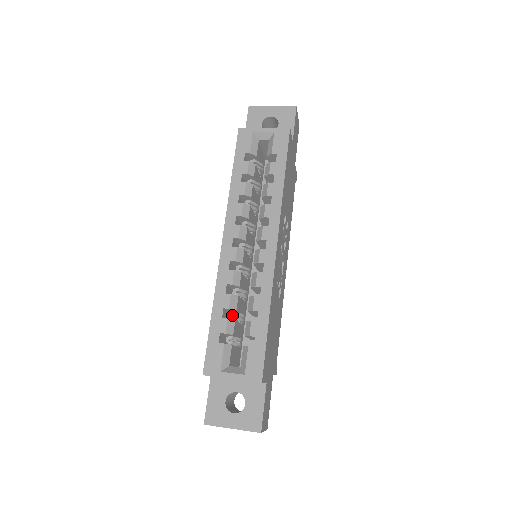
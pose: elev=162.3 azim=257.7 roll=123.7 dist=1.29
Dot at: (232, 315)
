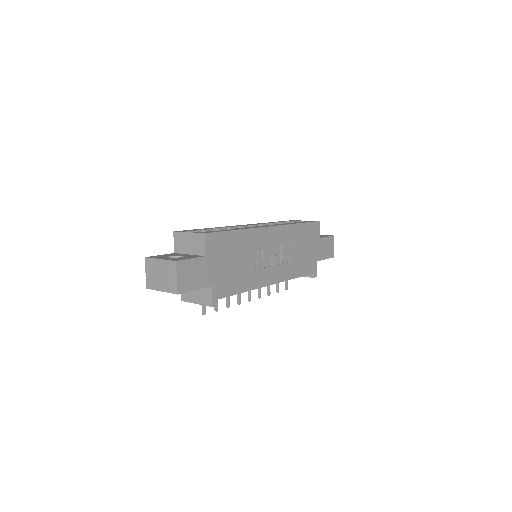
Dot at: occluded
